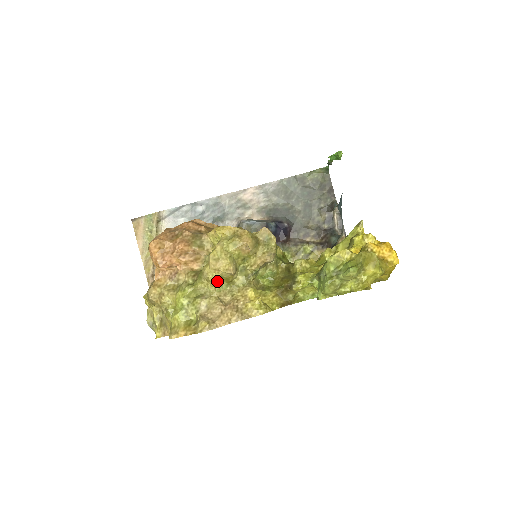
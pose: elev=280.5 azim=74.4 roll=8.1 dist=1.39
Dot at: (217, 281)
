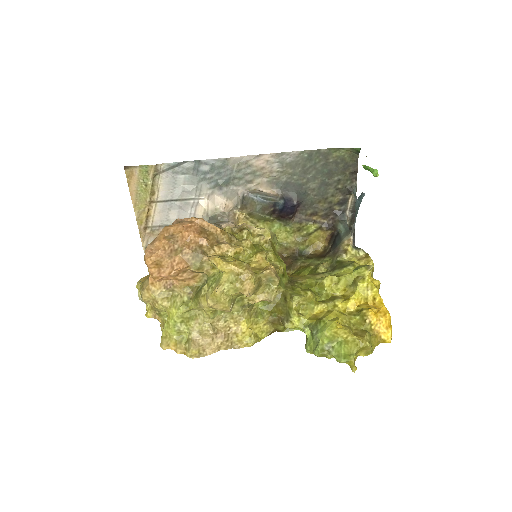
Dot at: (212, 312)
